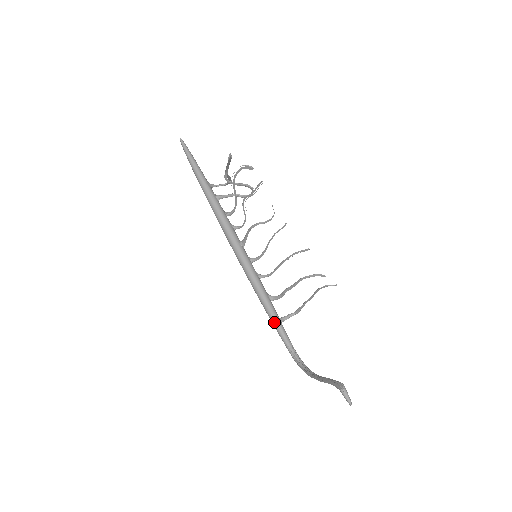
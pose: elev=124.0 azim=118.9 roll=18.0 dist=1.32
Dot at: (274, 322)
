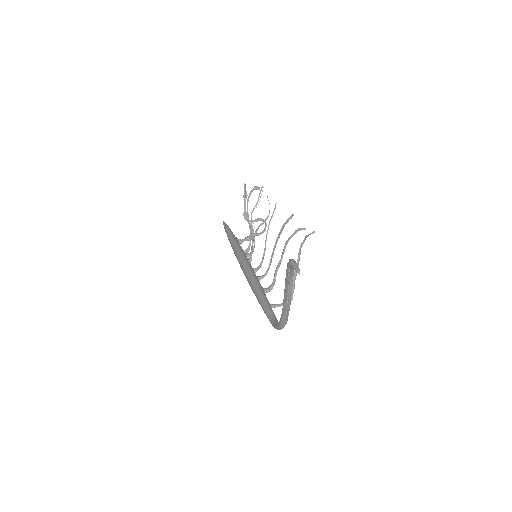
Dot at: (261, 301)
